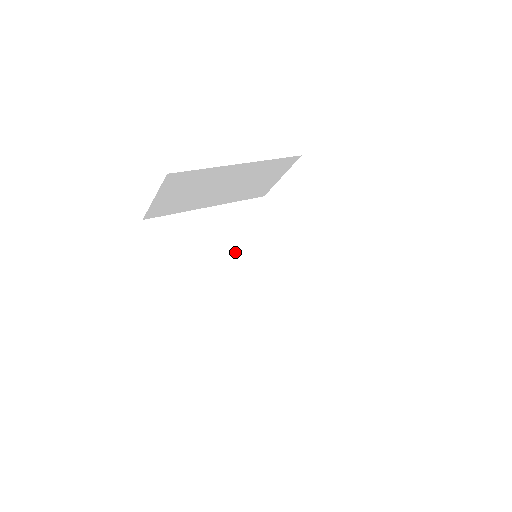
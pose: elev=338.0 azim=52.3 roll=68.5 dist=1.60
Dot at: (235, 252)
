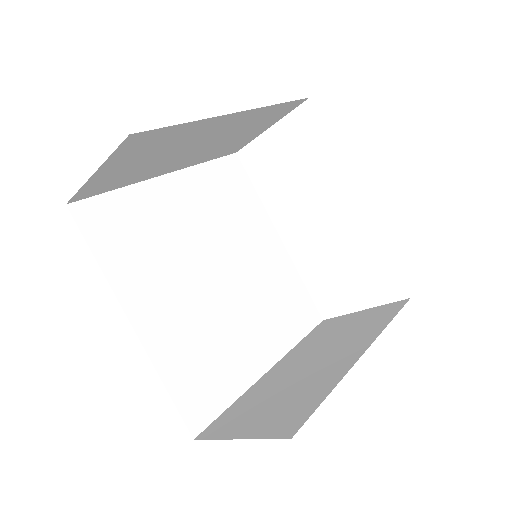
Dot at: (210, 243)
